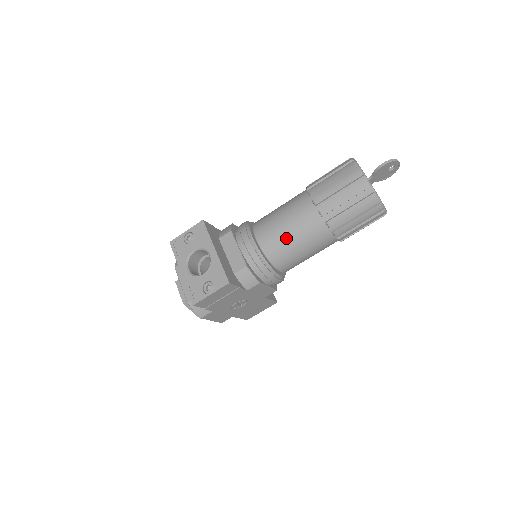
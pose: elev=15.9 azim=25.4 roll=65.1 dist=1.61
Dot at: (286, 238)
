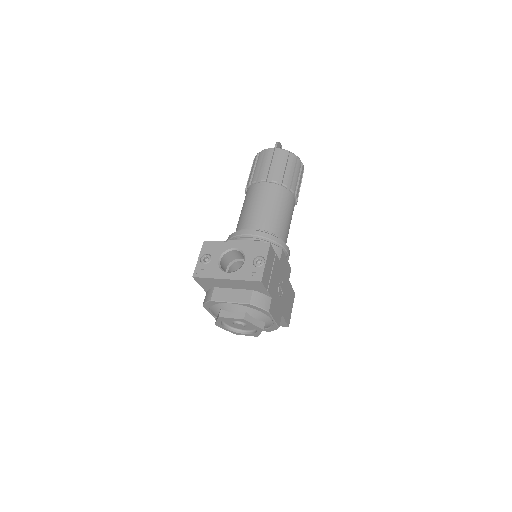
Dot at: (269, 211)
